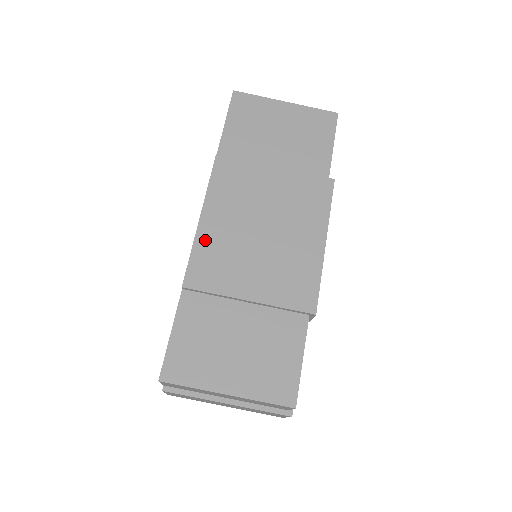
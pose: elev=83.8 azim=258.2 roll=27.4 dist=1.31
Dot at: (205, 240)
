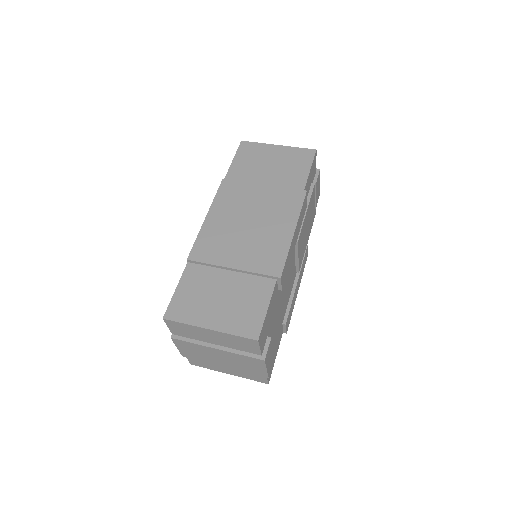
Dot at: (207, 231)
